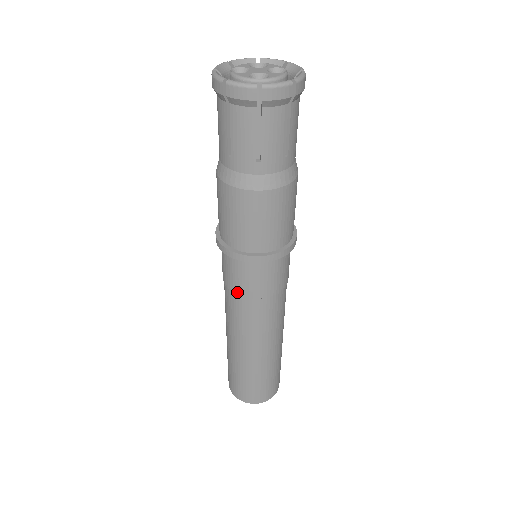
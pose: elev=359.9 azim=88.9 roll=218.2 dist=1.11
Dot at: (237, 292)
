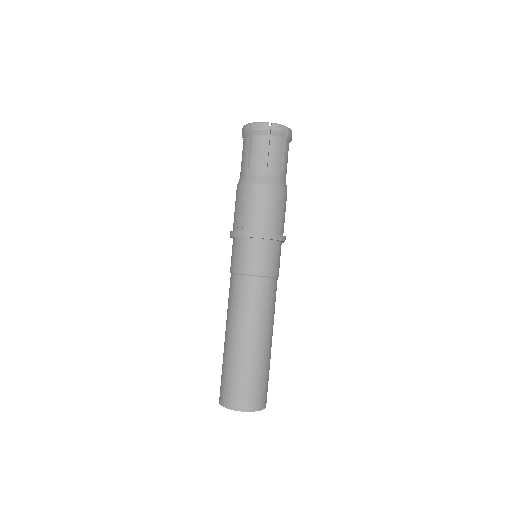
Dot at: (262, 273)
